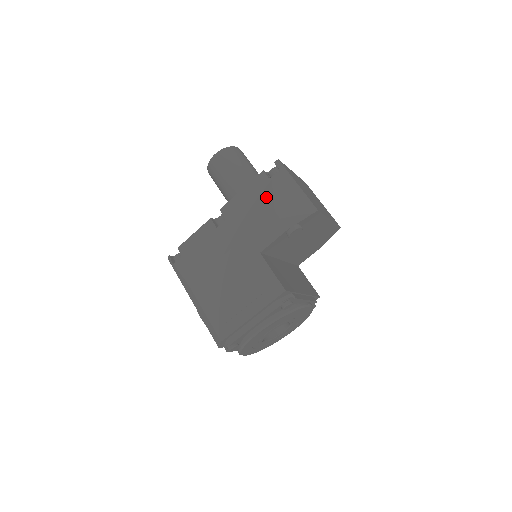
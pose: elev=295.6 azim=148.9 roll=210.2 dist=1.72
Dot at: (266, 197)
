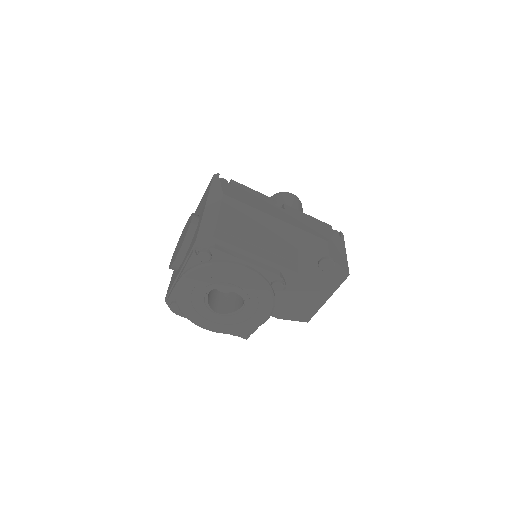
Dot at: (326, 232)
